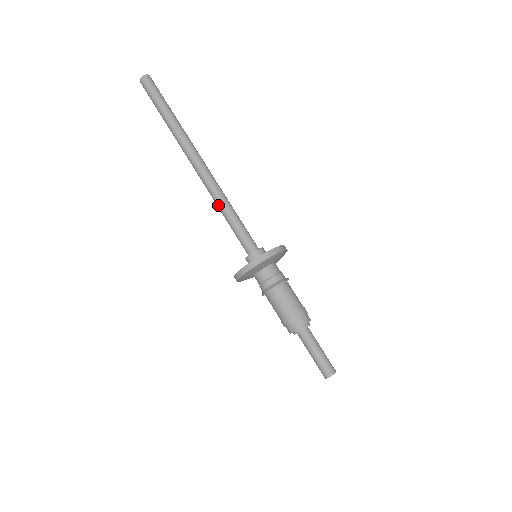
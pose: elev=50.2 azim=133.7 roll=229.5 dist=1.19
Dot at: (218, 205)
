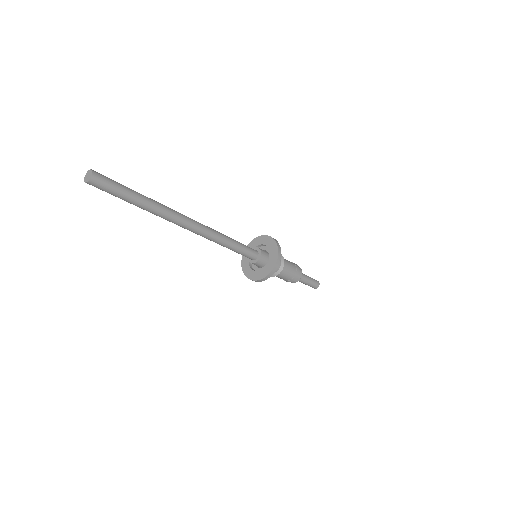
Dot at: occluded
